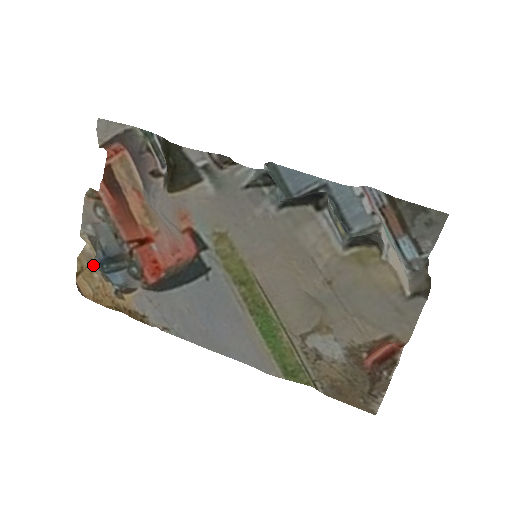
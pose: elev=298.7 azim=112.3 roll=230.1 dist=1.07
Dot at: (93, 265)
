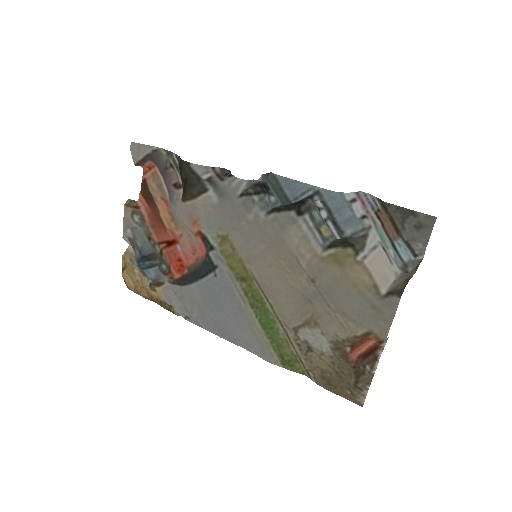
Dot at: (133, 262)
